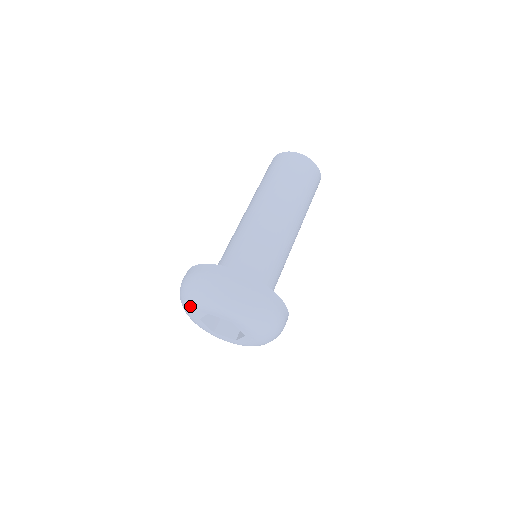
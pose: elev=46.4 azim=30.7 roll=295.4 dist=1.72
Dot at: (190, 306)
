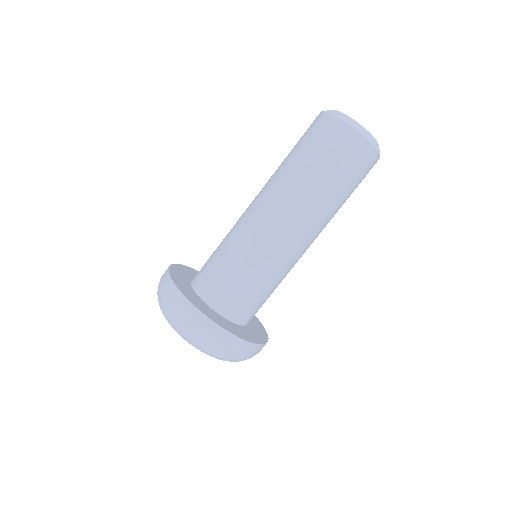
Dot at: occluded
